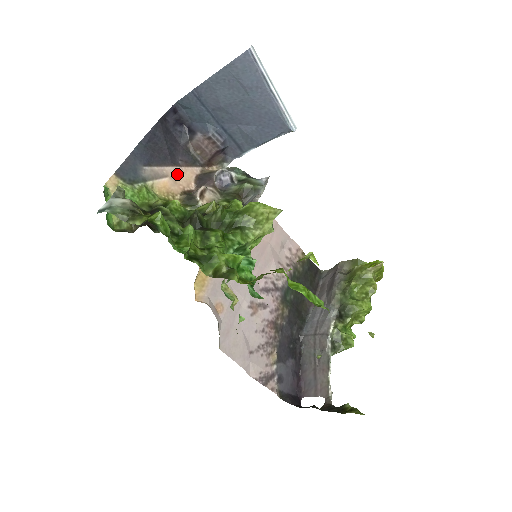
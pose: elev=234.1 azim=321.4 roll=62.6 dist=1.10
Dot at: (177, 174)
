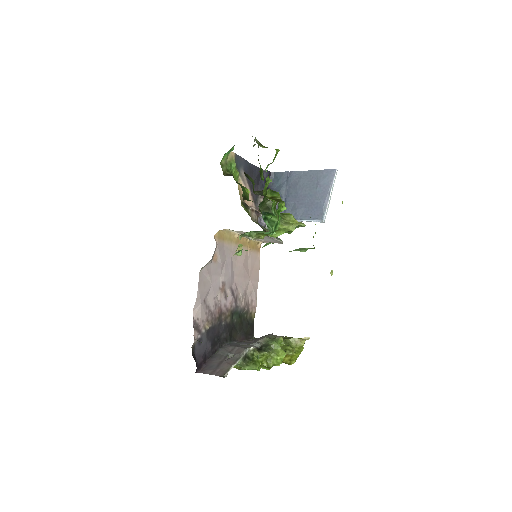
Dot at: occluded
